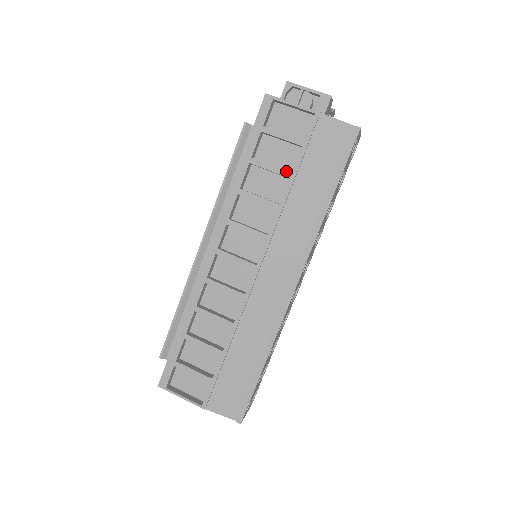
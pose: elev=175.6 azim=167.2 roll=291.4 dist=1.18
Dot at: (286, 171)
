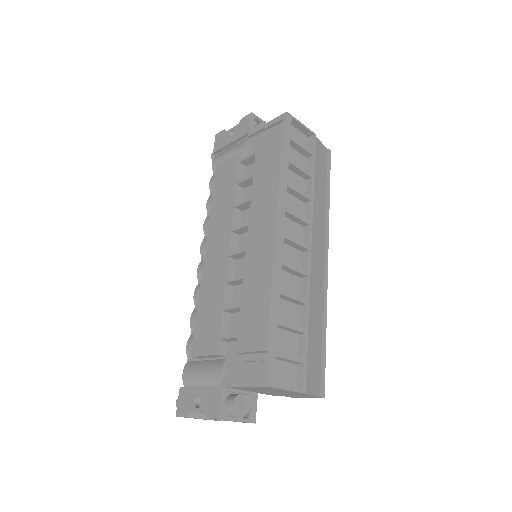
Dot at: (309, 172)
